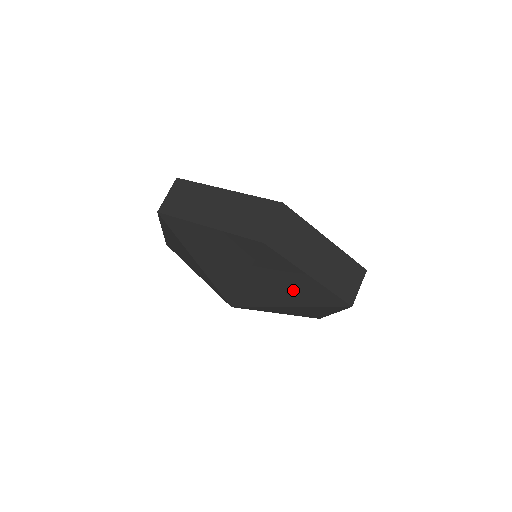
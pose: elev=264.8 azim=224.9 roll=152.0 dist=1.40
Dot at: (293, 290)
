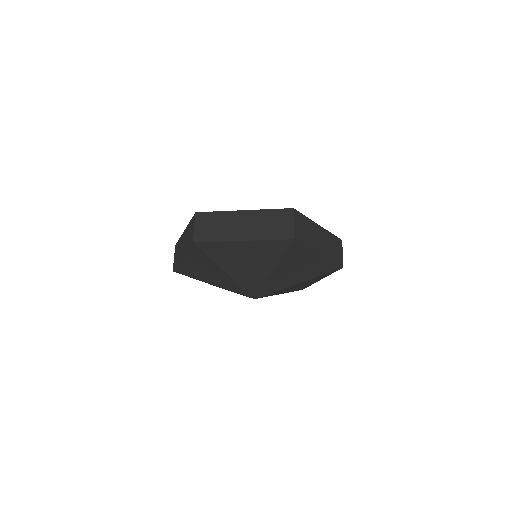
Dot at: (305, 269)
